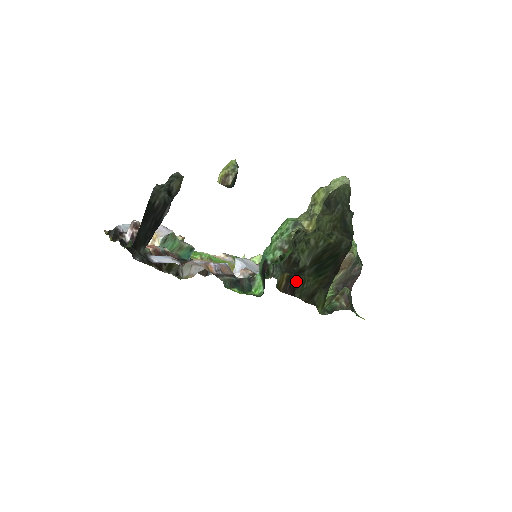
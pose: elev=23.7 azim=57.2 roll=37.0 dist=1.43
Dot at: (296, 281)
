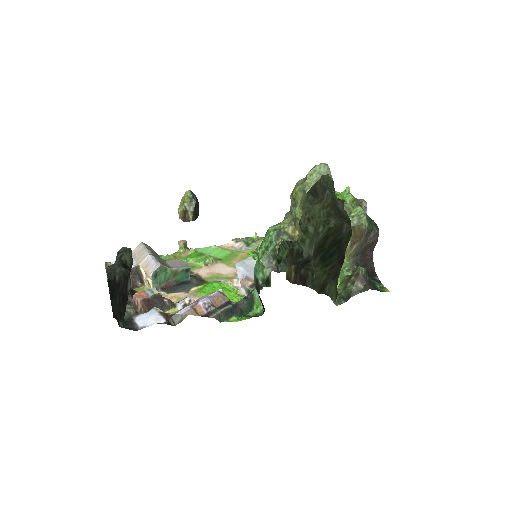
Dot at: (304, 272)
